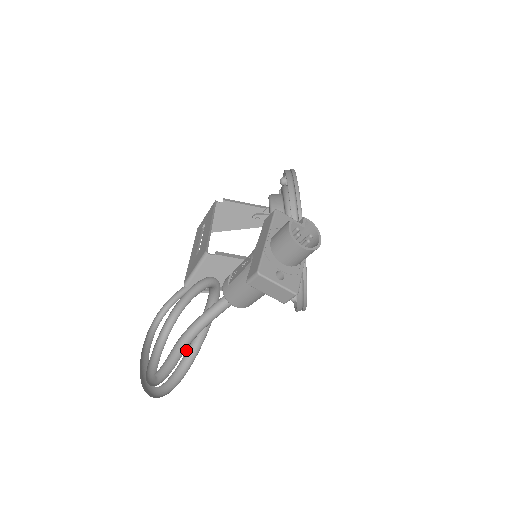
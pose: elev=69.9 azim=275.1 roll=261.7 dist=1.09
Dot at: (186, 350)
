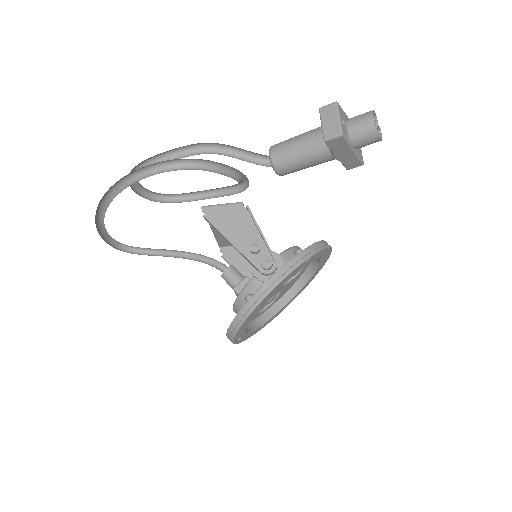
Dot at: (198, 160)
